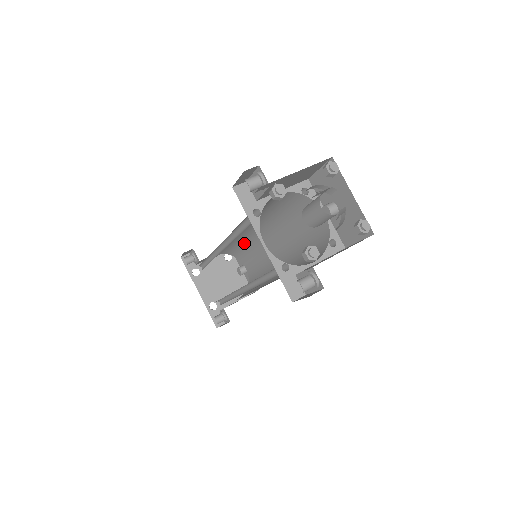
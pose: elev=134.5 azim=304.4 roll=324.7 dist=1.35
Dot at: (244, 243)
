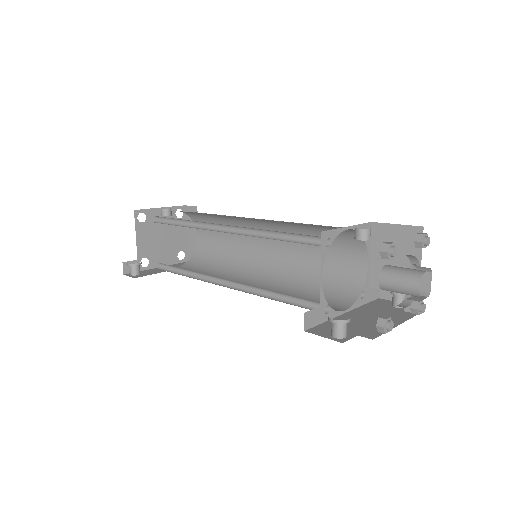
Dot at: occluded
